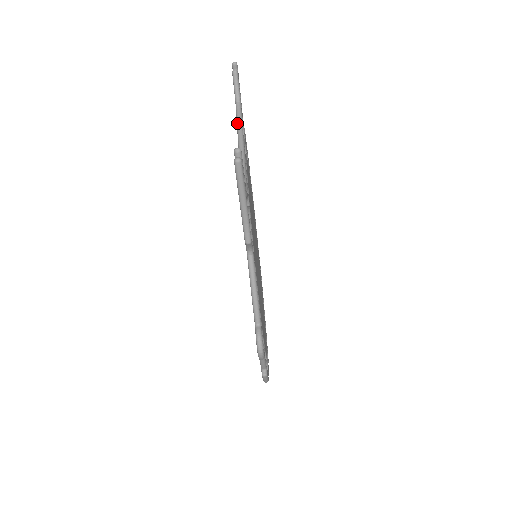
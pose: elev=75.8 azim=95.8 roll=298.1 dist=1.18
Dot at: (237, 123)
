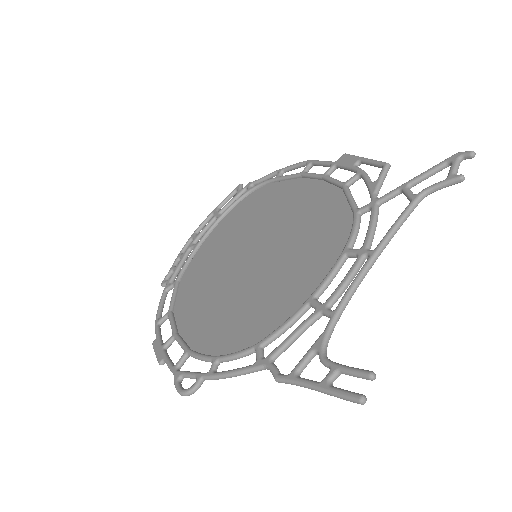
Dot at: (397, 225)
